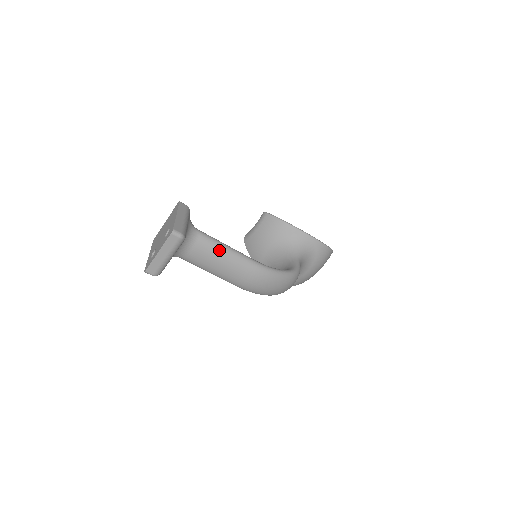
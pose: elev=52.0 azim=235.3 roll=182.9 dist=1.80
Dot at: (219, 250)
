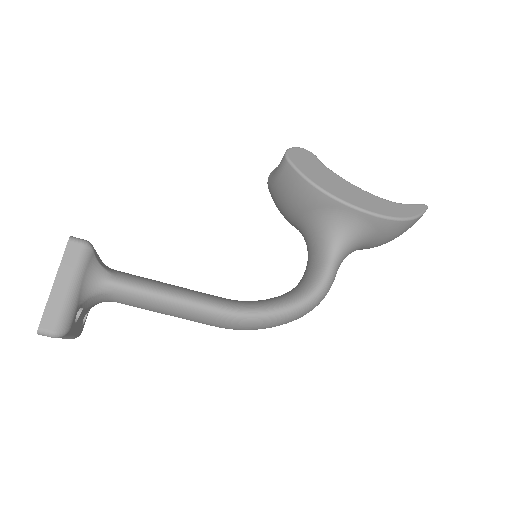
Dot at: (155, 304)
